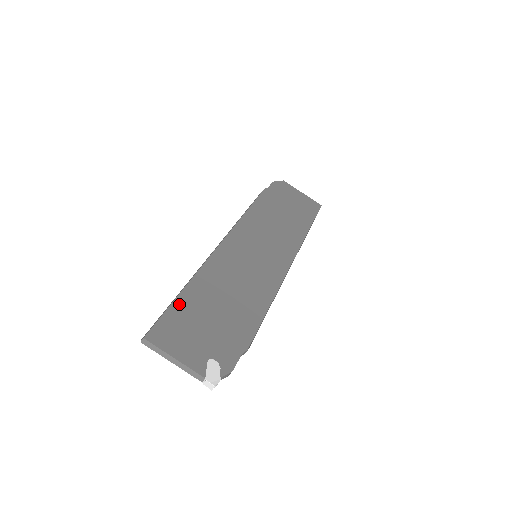
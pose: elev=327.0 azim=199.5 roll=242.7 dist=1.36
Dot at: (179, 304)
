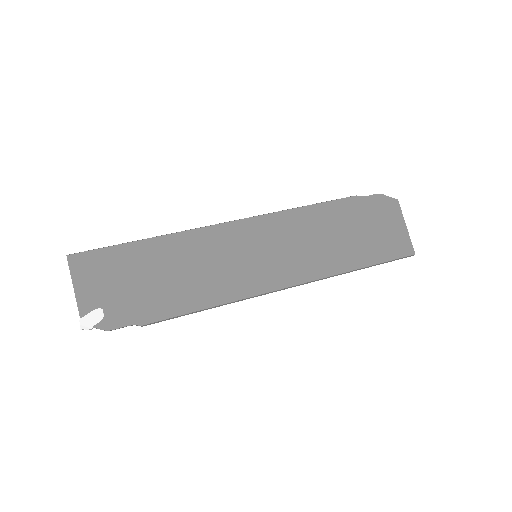
Dot at: (124, 249)
